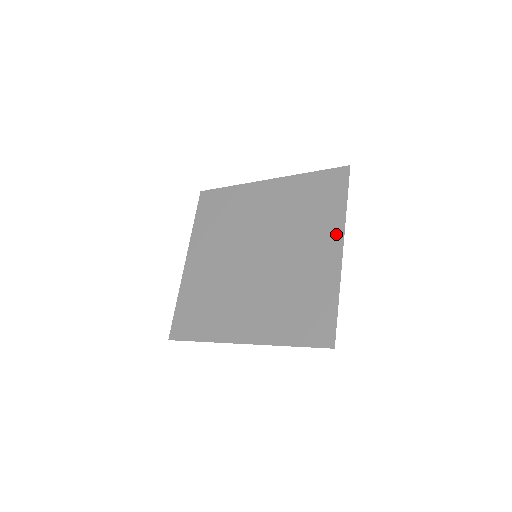
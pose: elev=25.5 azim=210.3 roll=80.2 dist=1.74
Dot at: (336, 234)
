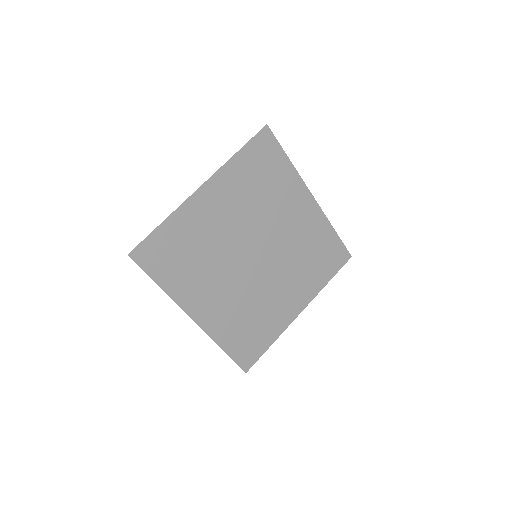
Dot at: (307, 298)
